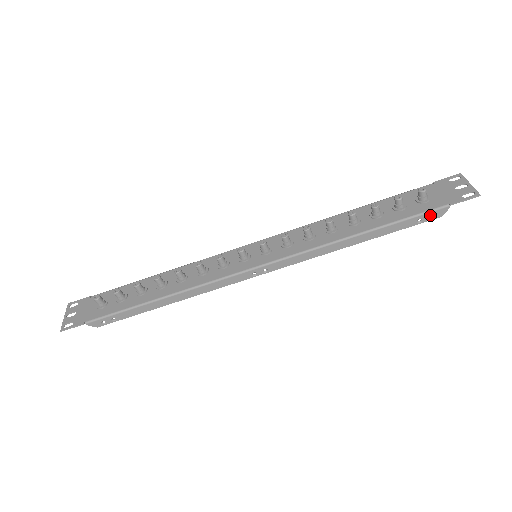
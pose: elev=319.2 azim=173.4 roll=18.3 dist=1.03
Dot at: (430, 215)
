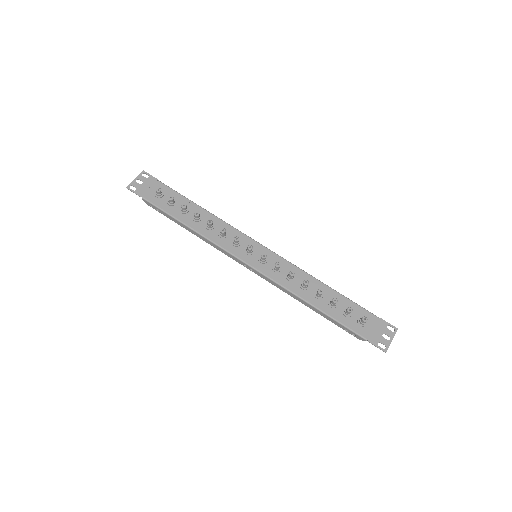
Dot at: (354, 334)
